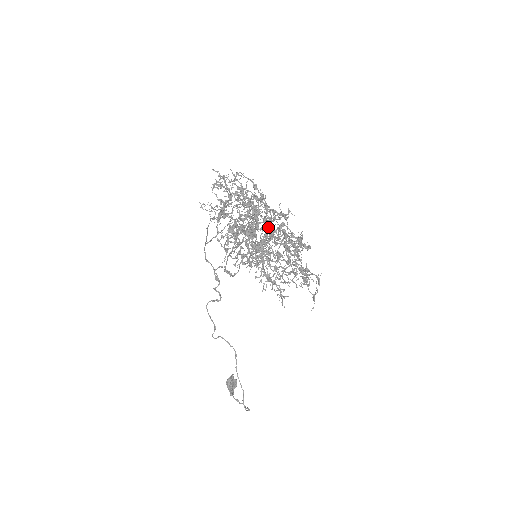
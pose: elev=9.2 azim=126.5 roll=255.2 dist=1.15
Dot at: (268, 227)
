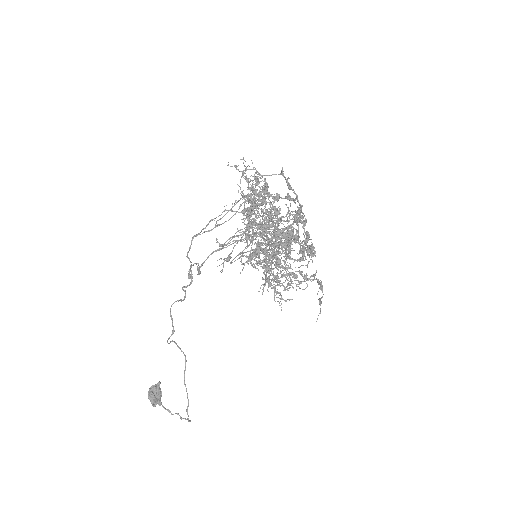
Dot at: (270, 227)
